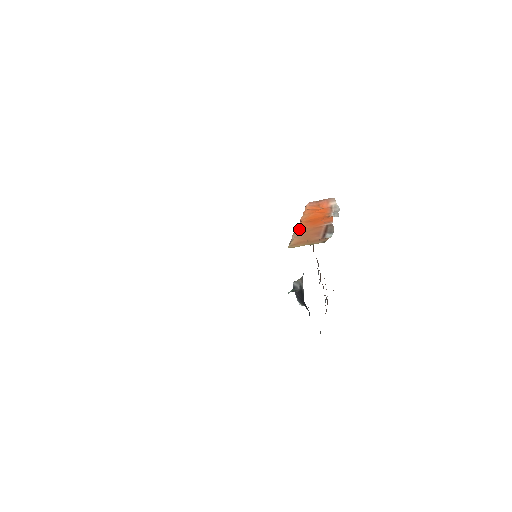
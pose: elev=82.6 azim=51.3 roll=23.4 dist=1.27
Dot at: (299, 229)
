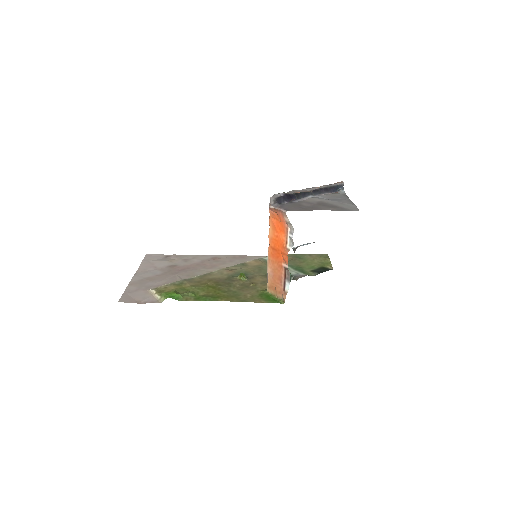
Dot at: (269, 260)
